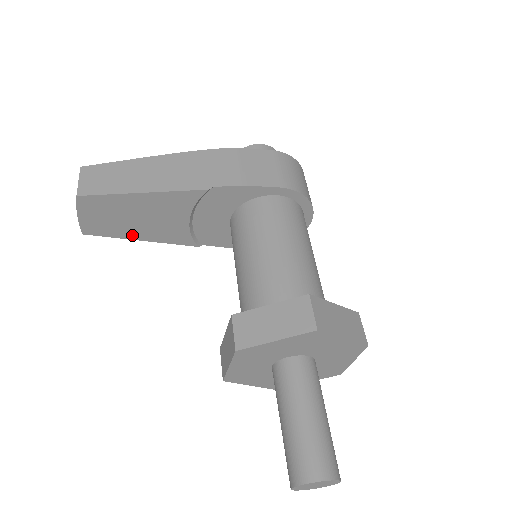
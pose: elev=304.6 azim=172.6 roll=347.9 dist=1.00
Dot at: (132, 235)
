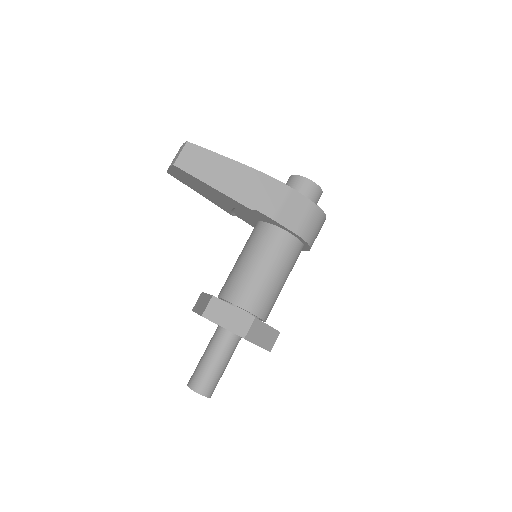
Dot at: (196, 190)
